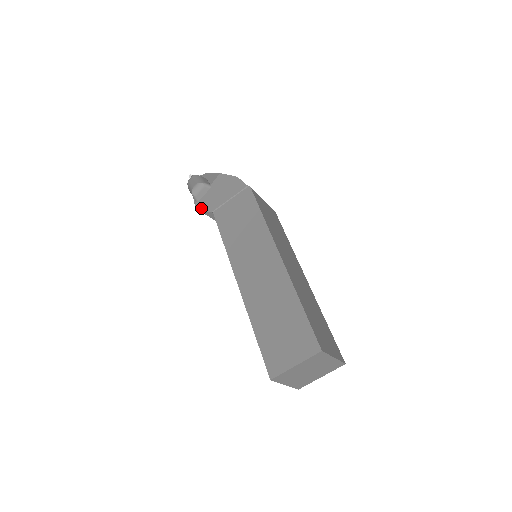
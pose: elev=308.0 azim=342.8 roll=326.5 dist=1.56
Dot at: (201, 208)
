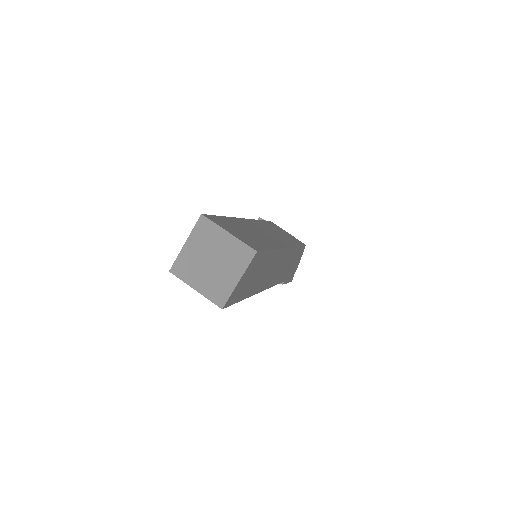
Dot at: occluded
